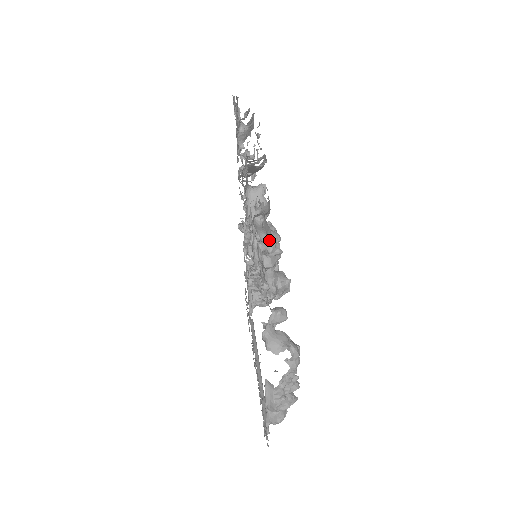
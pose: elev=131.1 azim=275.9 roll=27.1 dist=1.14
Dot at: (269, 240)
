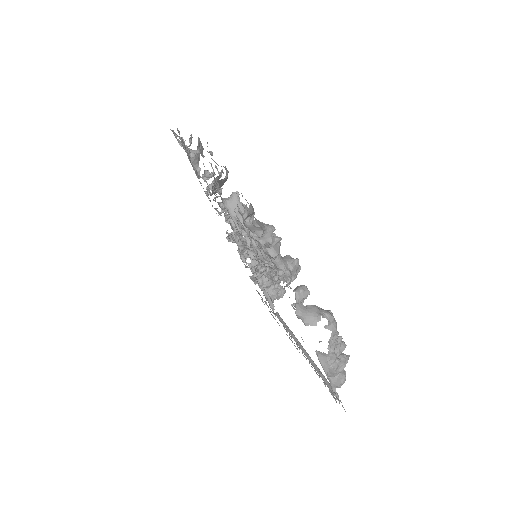
Dot at: (266, 233)
